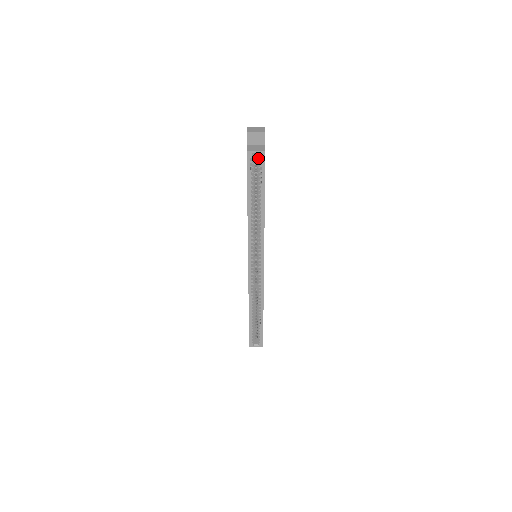
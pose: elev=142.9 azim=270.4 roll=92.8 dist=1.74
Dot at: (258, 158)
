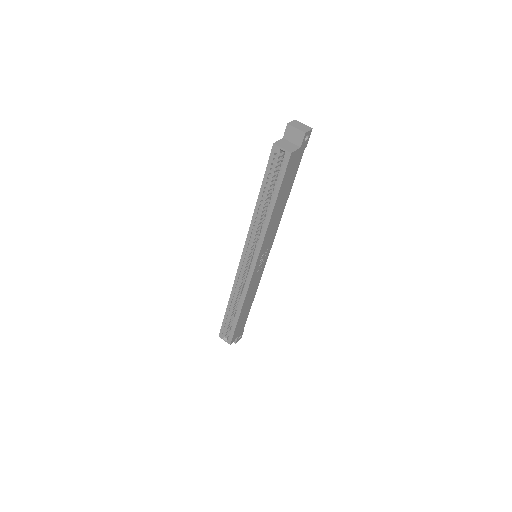
Dot at: (284, 157)
